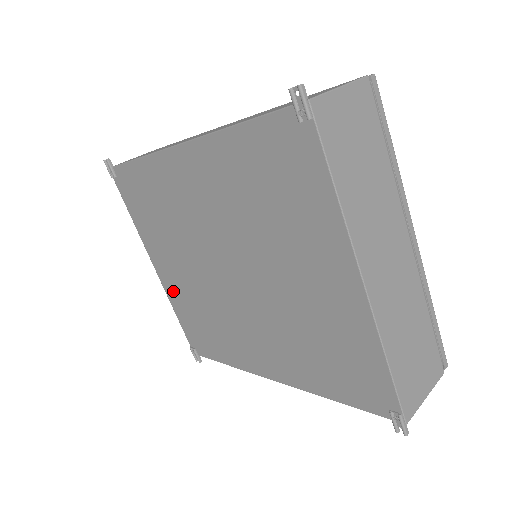
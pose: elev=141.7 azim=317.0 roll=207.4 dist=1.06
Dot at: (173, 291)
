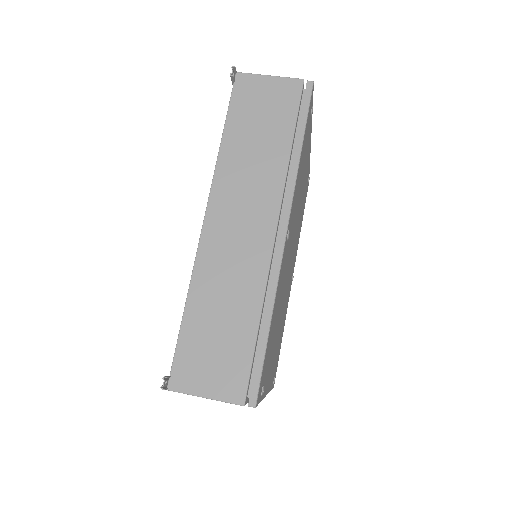
Dot at: occluded
